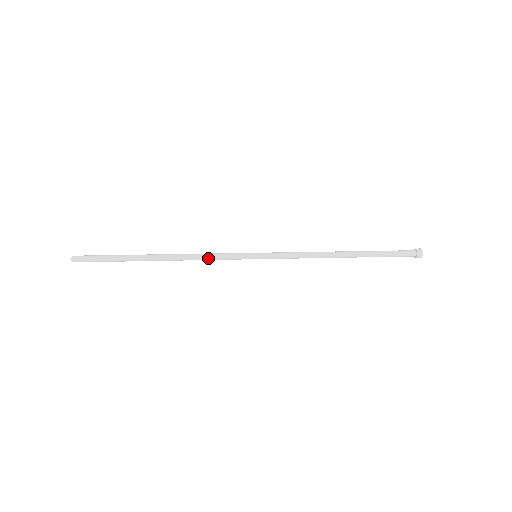
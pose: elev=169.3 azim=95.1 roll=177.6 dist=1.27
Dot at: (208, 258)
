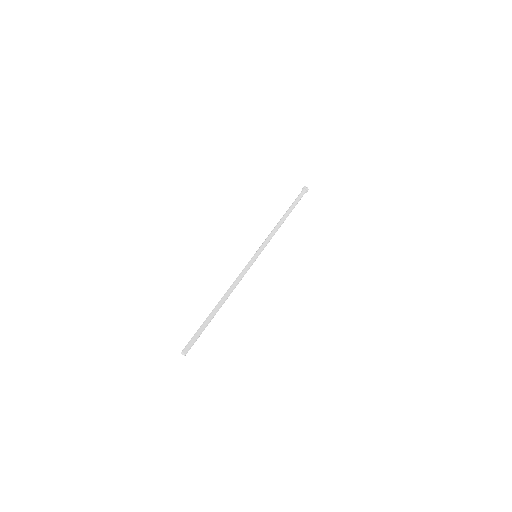
Dot at: (240, 280)
